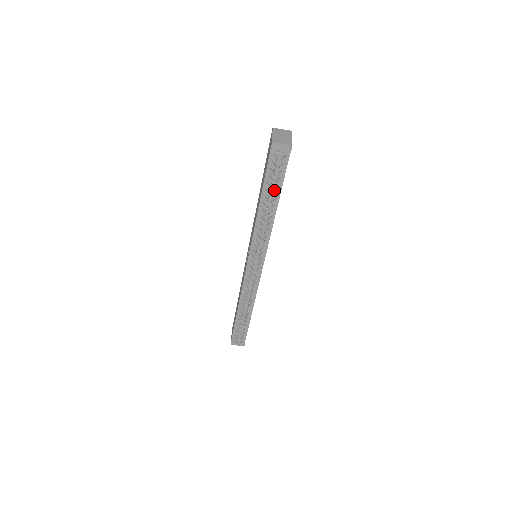
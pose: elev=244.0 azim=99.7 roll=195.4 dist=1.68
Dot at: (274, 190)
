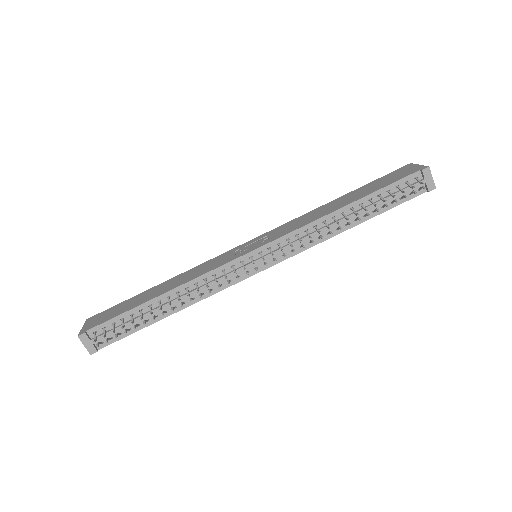
Dot at: (373, 208)
